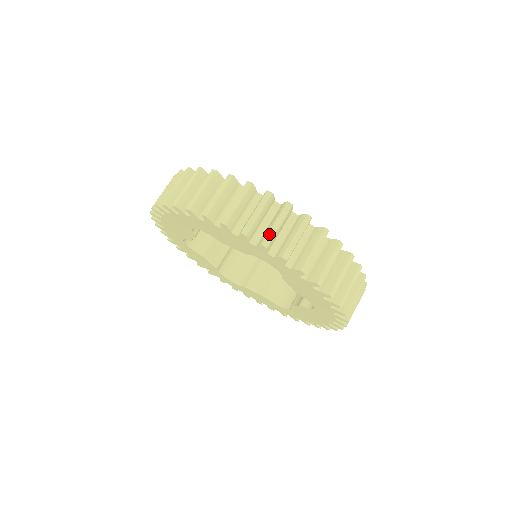
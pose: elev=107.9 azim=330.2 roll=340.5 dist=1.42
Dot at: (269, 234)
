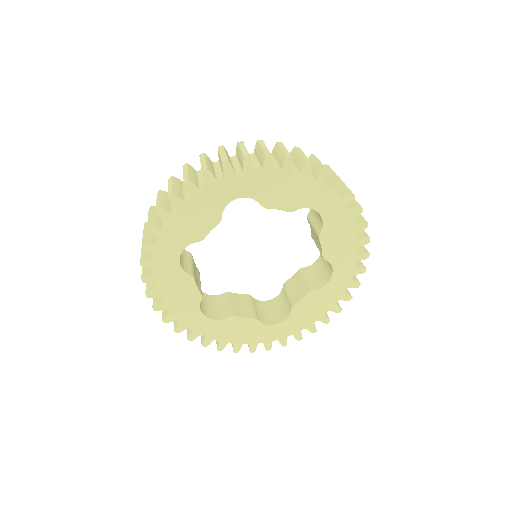
Dot at: (202, 167)
